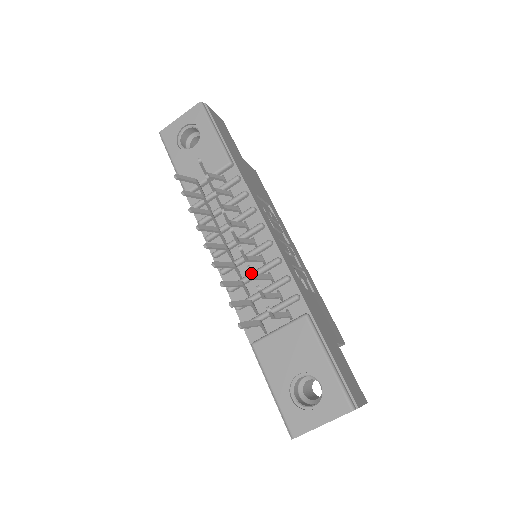
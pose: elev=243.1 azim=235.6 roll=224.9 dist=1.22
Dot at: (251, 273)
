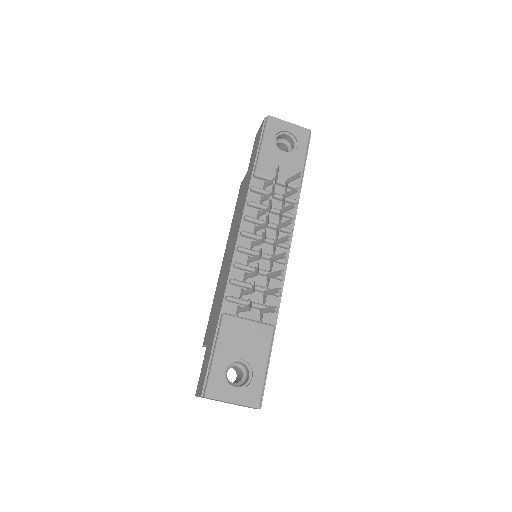
Dot at: (277, 275)
